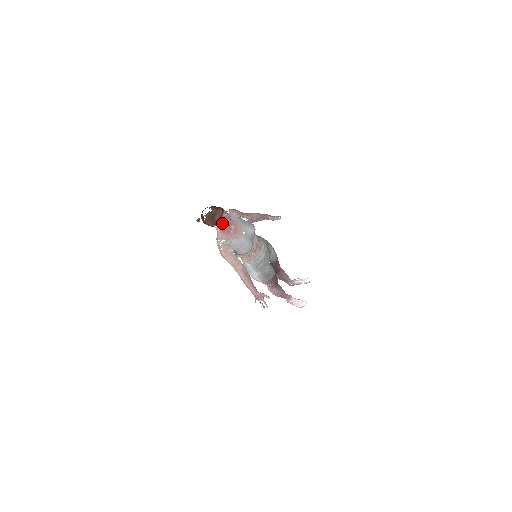
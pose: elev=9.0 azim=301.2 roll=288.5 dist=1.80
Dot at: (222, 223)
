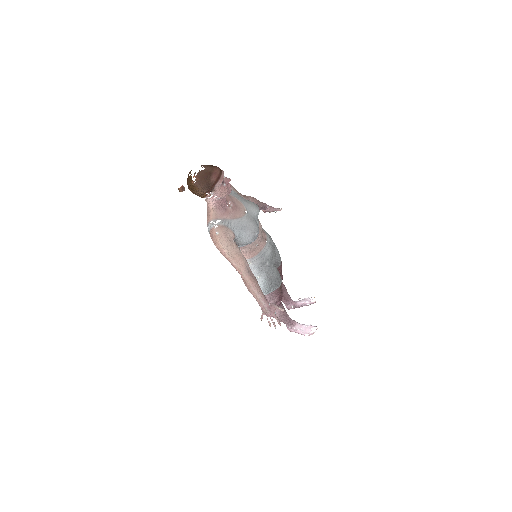
Dot at: (220, 189)
